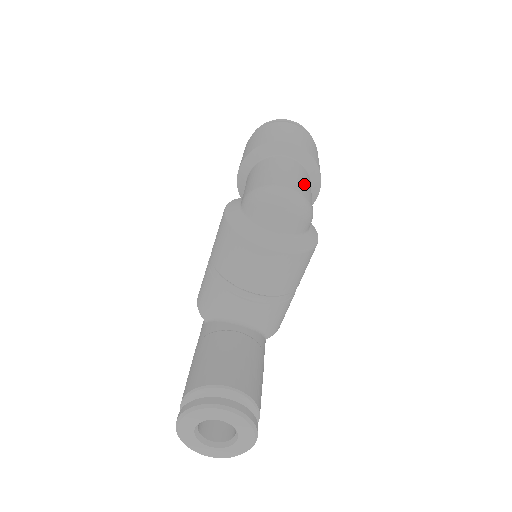
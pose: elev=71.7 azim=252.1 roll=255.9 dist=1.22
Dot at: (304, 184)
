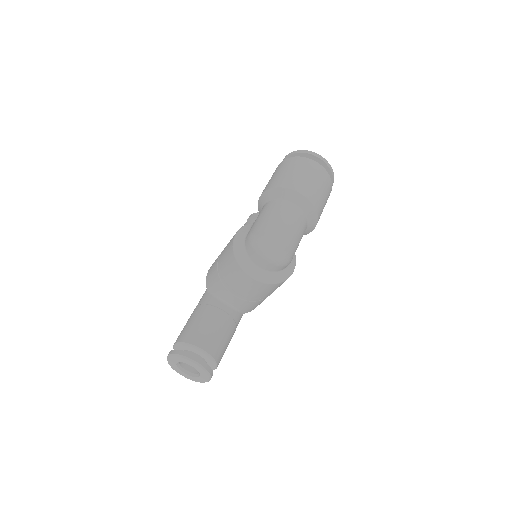
Dot at: (294, 236)
